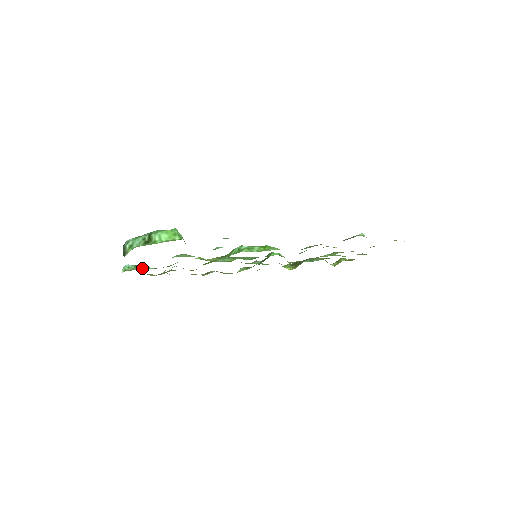
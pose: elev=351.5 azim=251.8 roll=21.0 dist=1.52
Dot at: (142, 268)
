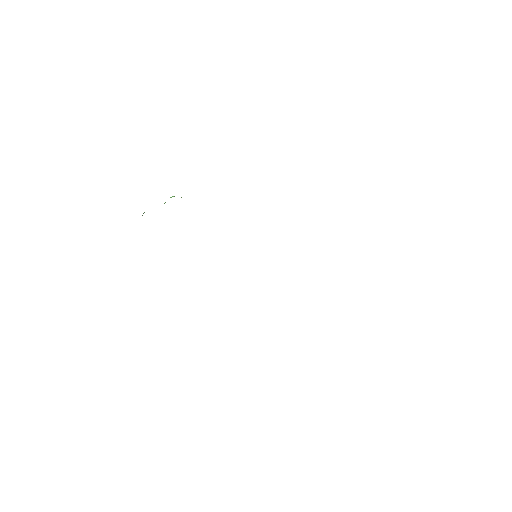
Dot at: occluded
